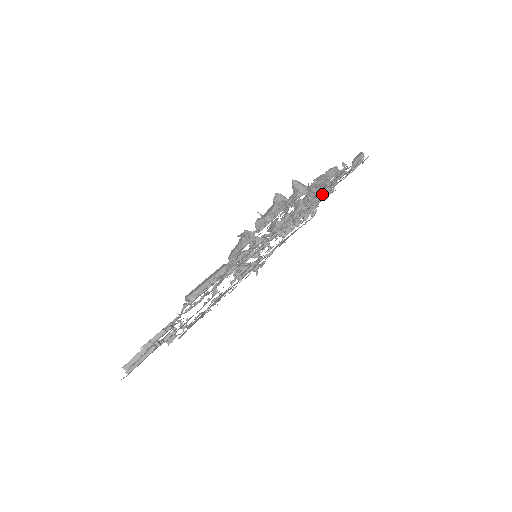
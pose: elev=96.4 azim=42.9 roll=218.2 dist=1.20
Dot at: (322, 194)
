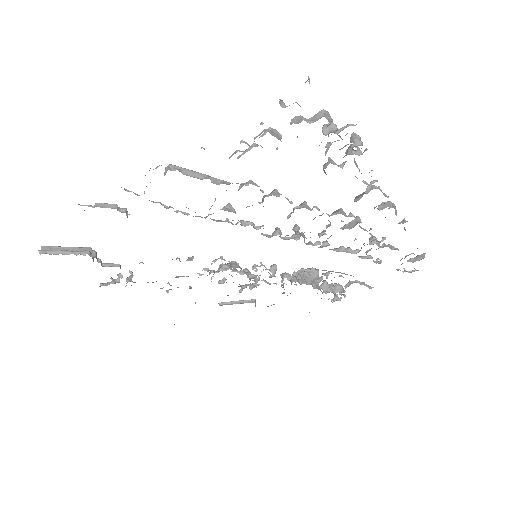
Dot at: (363, 244)
